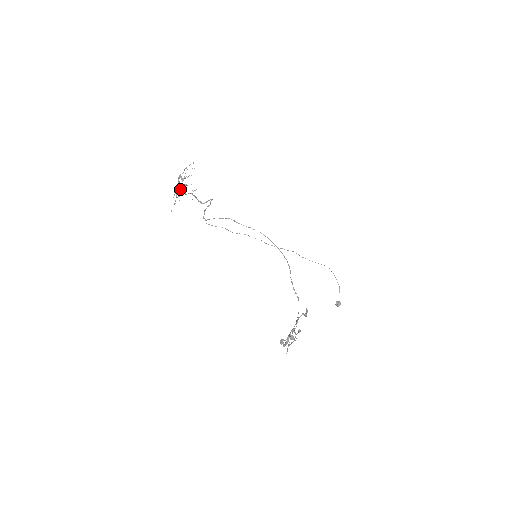
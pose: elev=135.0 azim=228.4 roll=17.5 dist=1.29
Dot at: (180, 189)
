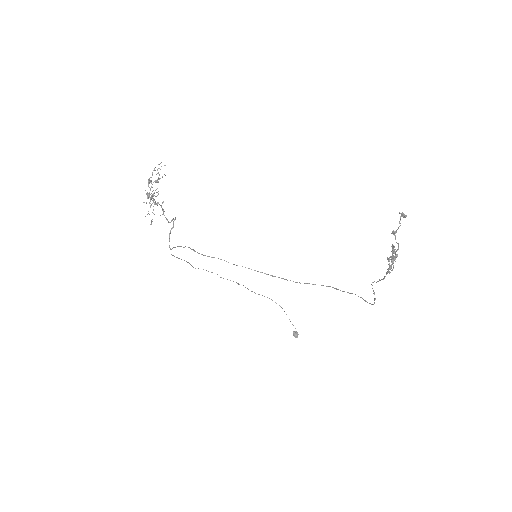
Dot at: (151, 198)
